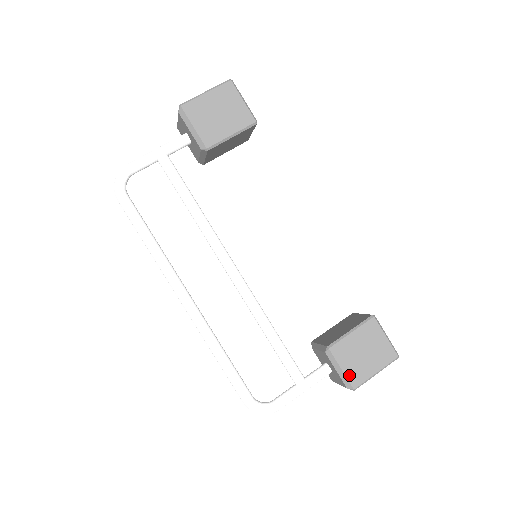
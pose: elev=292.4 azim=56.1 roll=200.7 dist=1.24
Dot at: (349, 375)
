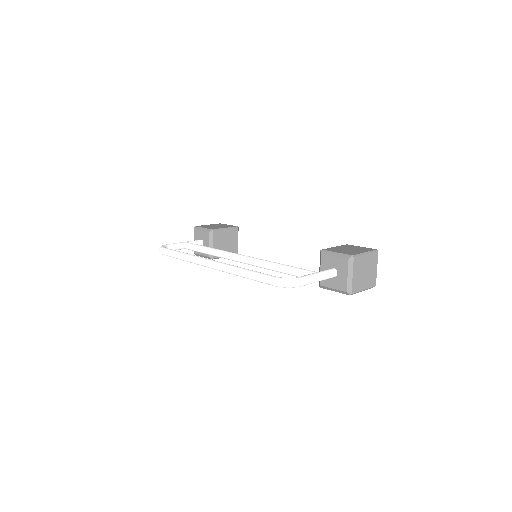
Dot at: (344, 253)
